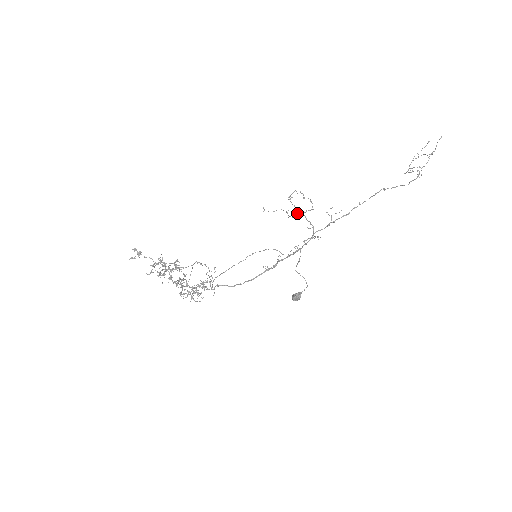
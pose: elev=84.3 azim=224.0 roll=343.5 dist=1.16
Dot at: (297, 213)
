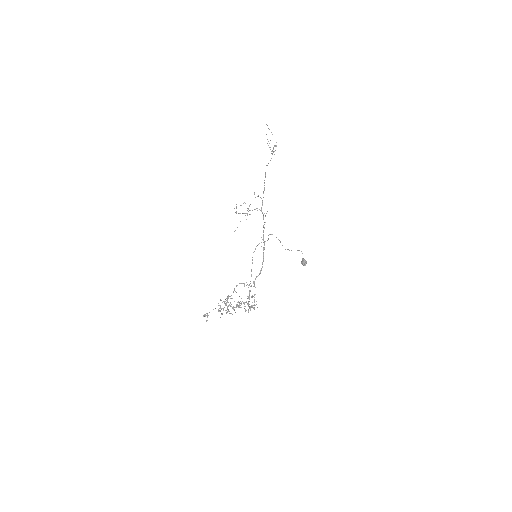
Dot at: occluded
